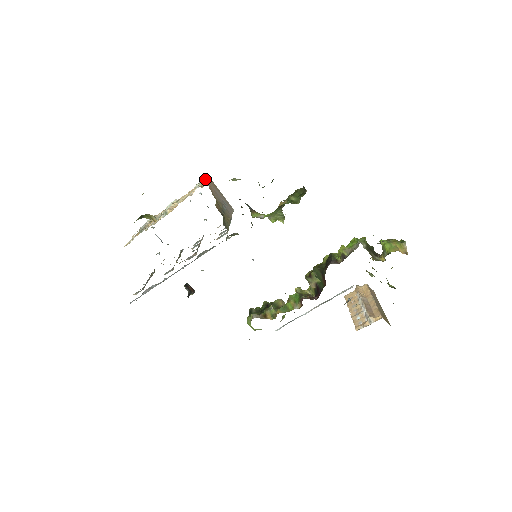
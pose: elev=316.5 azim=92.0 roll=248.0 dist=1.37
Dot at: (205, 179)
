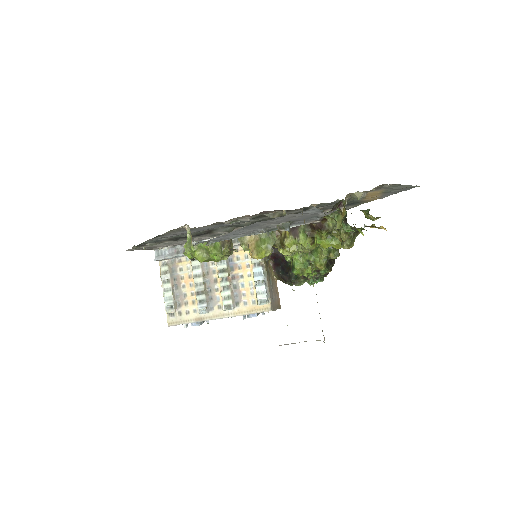
Dot at: occluded
